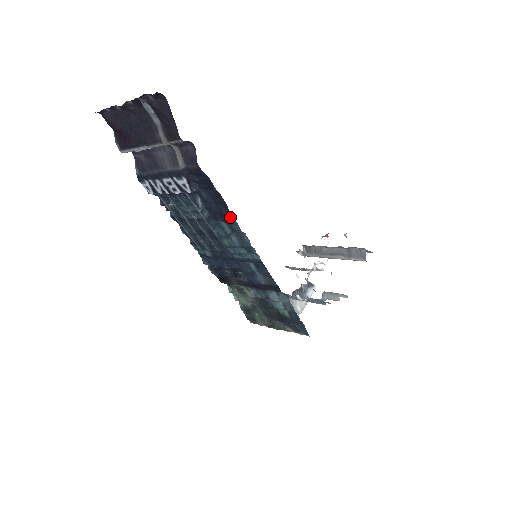
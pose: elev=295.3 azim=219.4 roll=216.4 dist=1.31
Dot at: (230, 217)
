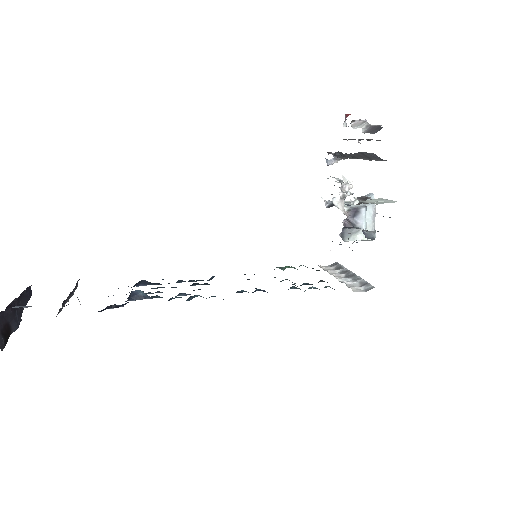
Dot at: occluded
